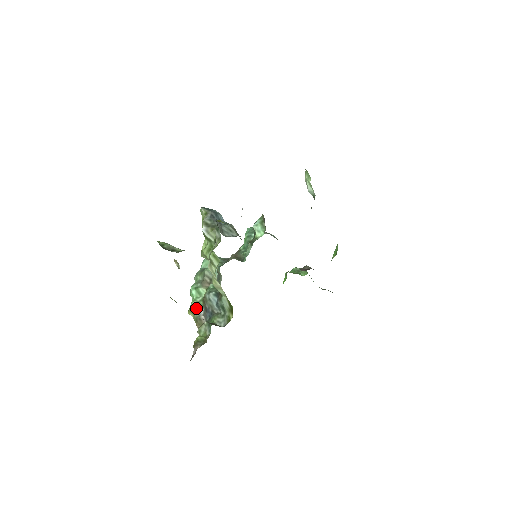
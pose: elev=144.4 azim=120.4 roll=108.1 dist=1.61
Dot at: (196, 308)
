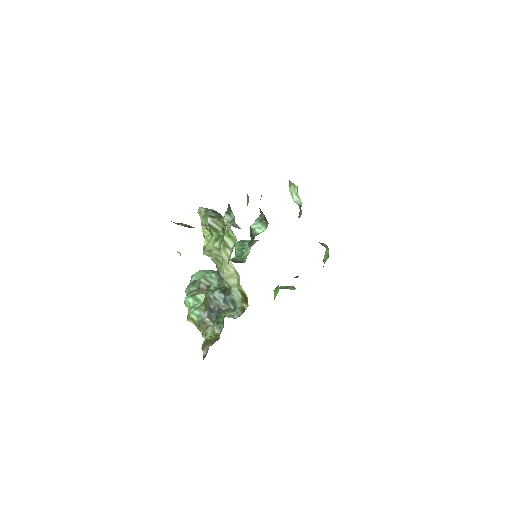
Dot at: (196, 314)
